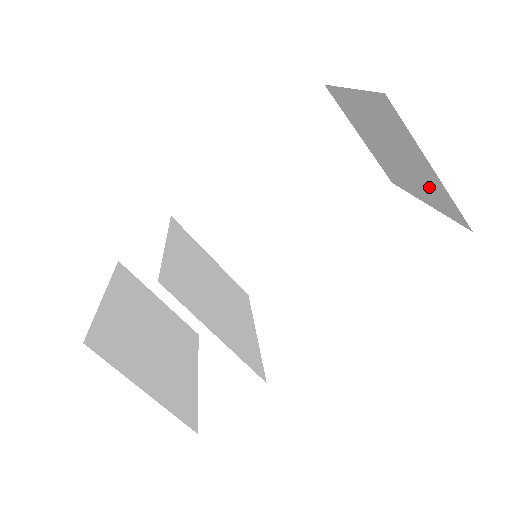
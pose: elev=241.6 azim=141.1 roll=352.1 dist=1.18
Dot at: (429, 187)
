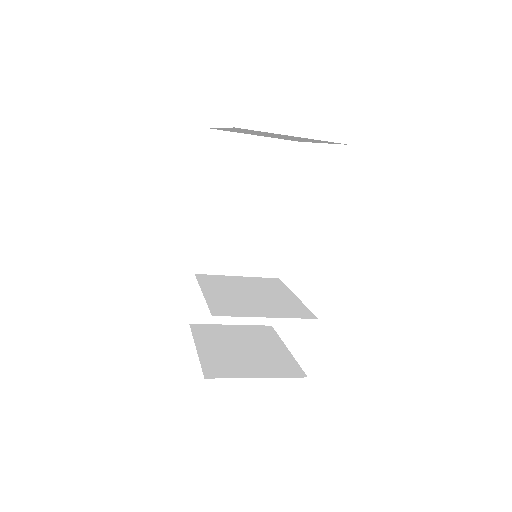
Dot at: occluded
